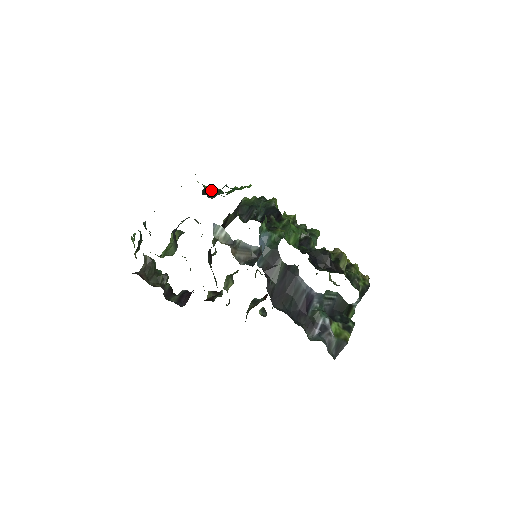
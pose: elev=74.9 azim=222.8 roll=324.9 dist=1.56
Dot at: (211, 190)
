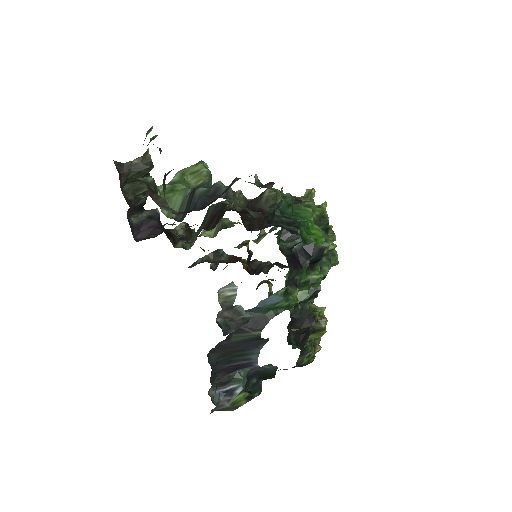
Dot at: (282, 200)
